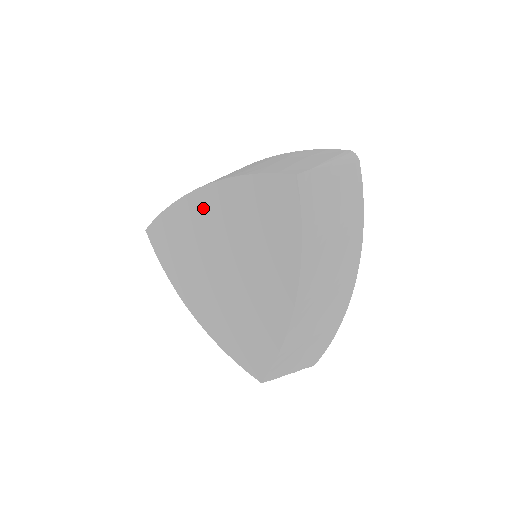
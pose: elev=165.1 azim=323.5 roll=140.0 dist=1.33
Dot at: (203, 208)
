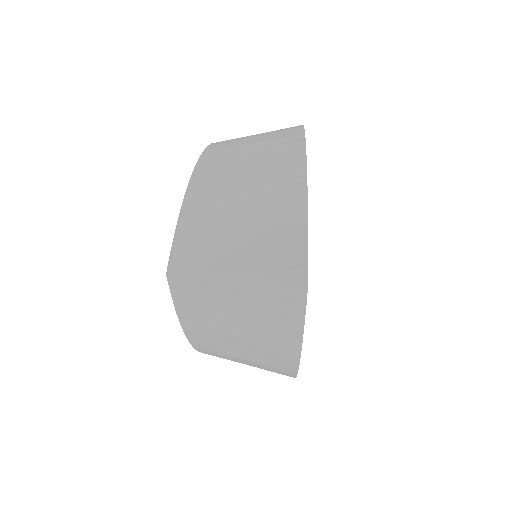
Dot at: occluded
